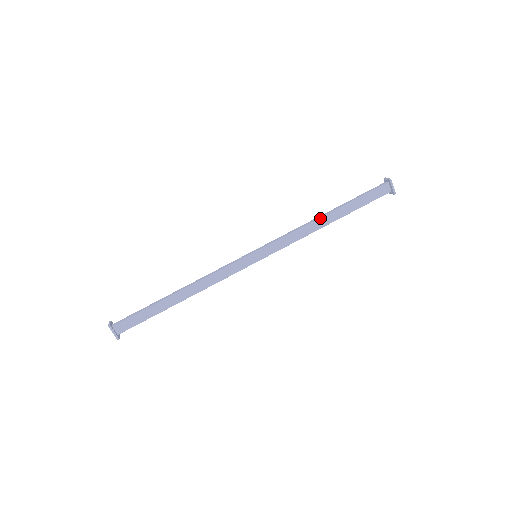
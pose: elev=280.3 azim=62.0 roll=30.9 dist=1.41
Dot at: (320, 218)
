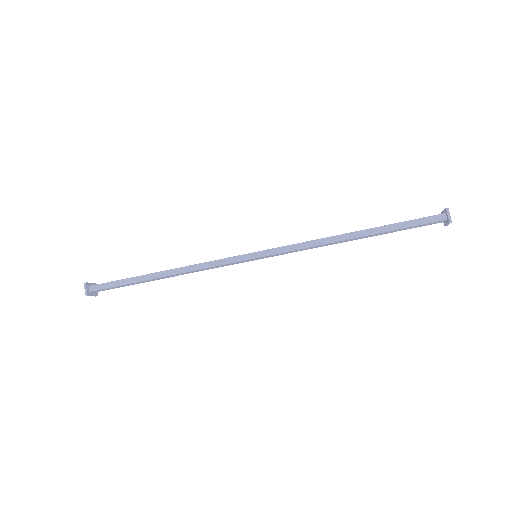
Dot at: (344, 240)
